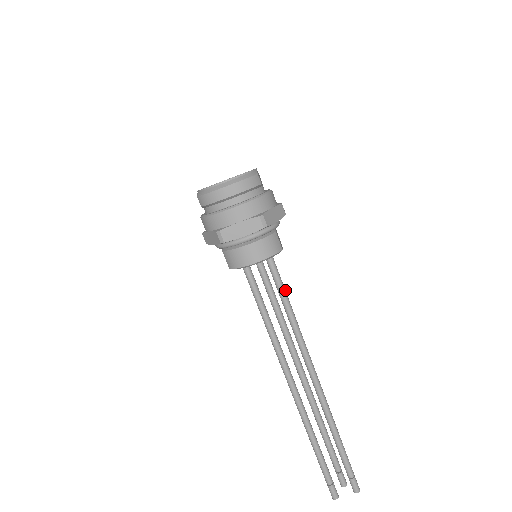
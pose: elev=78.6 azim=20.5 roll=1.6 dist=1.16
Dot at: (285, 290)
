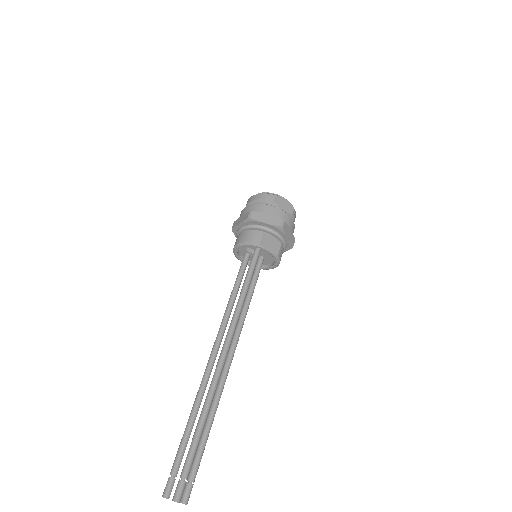
Dot at: (250, 278)
